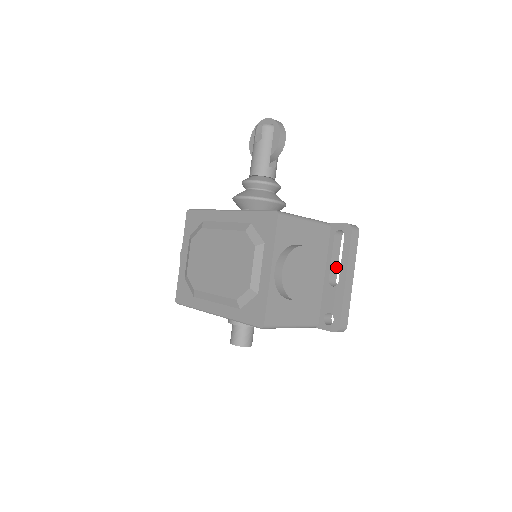
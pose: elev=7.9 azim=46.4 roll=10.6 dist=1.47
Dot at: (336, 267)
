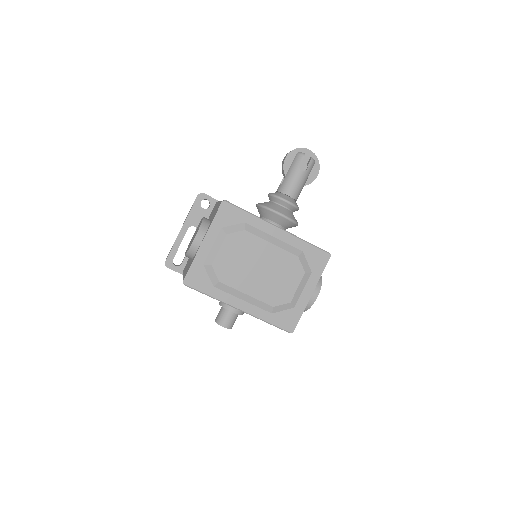
Dot at: occluded
